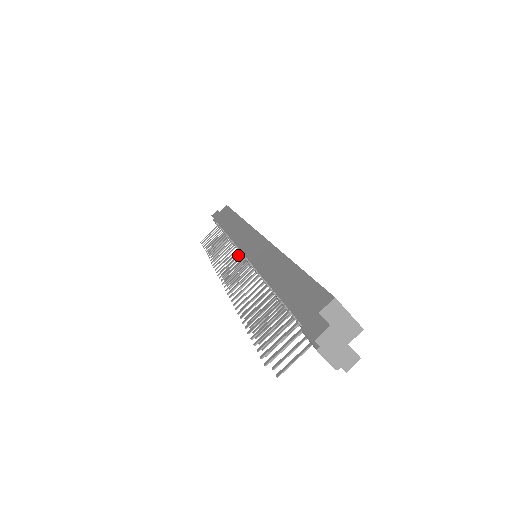
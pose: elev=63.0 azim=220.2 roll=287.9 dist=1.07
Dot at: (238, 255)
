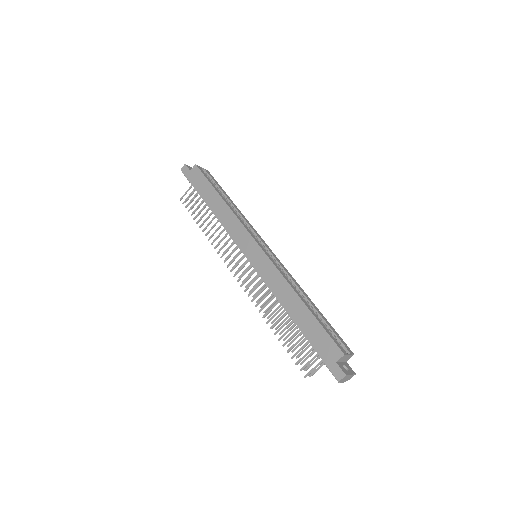
Dot at: (240, 252)
